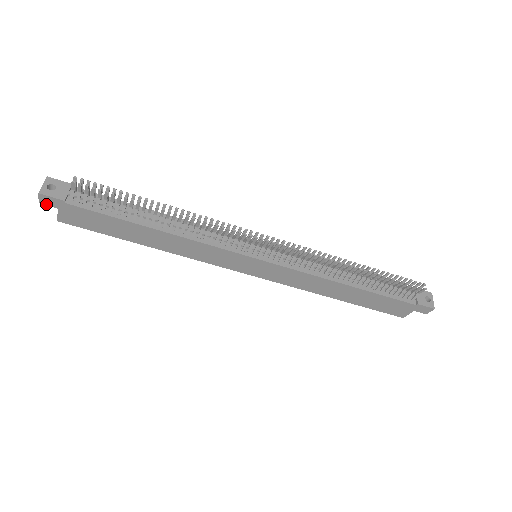
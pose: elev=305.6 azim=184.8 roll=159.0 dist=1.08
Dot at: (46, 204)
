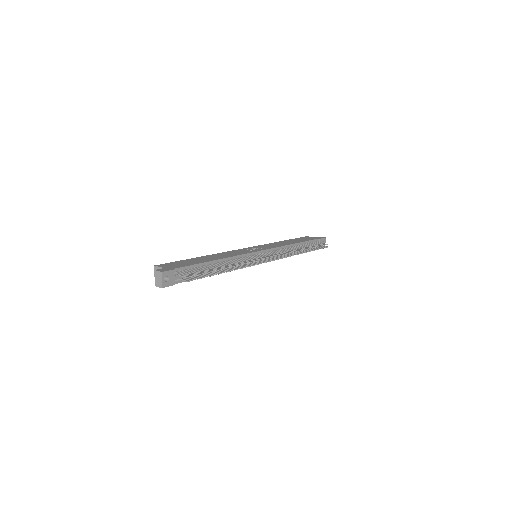
Dot at: occluded
